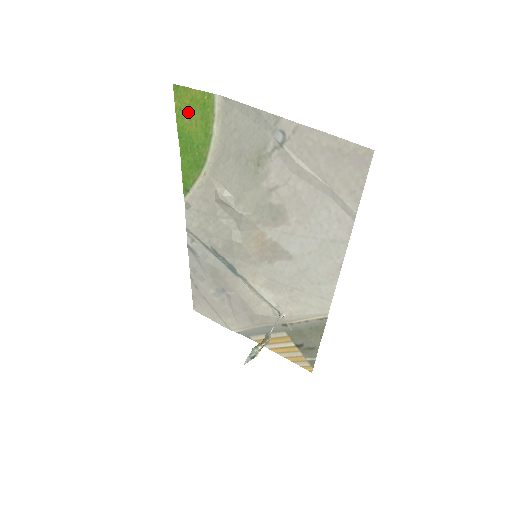
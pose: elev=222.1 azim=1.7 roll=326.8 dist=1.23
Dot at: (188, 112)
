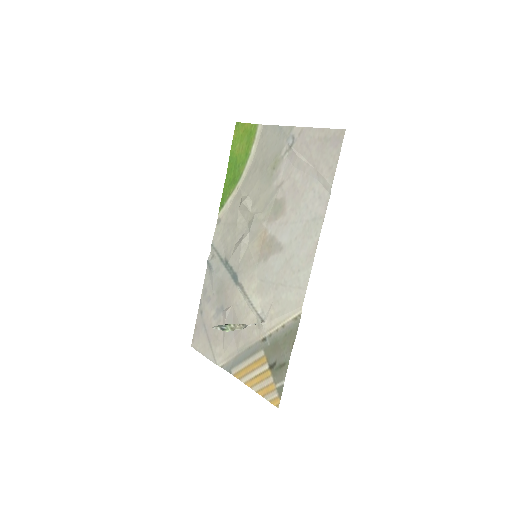
Dot at: (240, 140)
